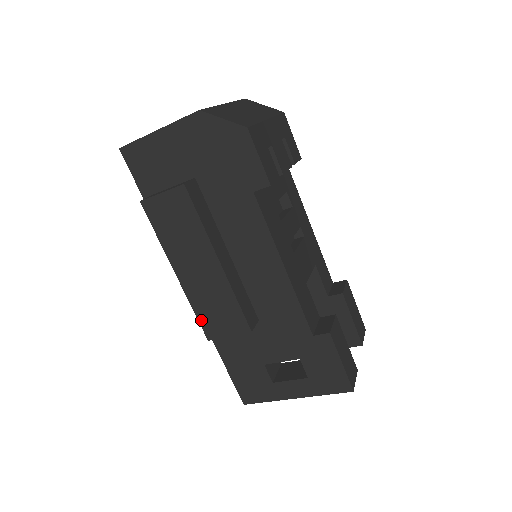
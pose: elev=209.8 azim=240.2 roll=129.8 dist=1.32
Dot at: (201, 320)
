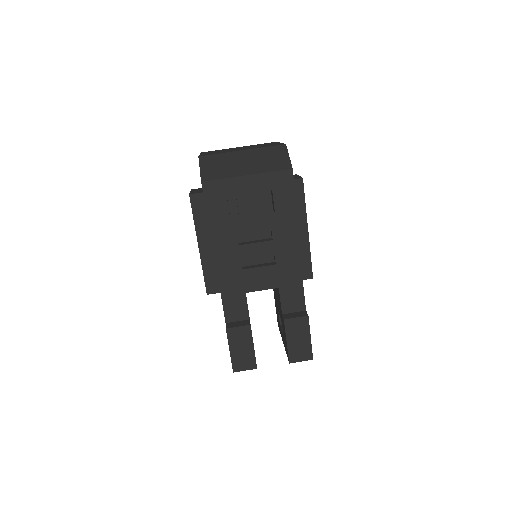
Dot at: occluded
